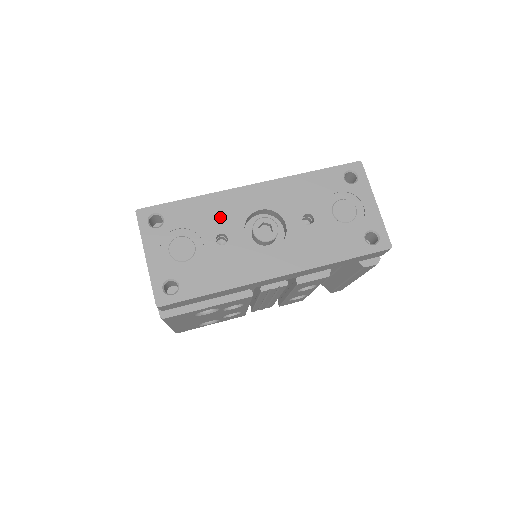
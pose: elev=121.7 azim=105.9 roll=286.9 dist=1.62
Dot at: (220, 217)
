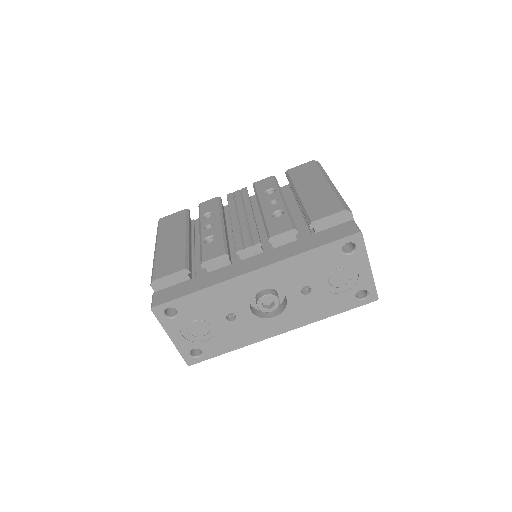
Dot at: (227, 302)
